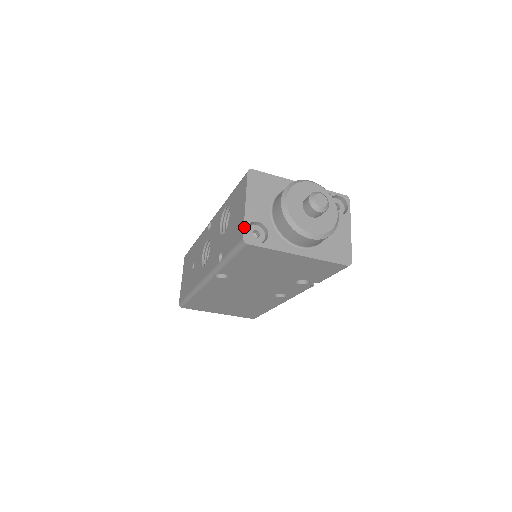
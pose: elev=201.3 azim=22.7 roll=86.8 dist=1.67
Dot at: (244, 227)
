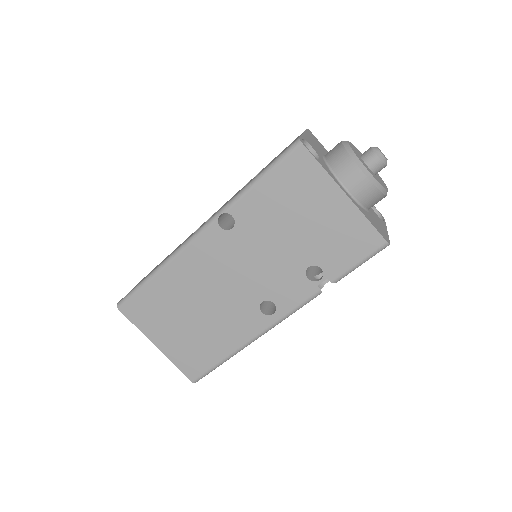
Dot at: (301, 136)
